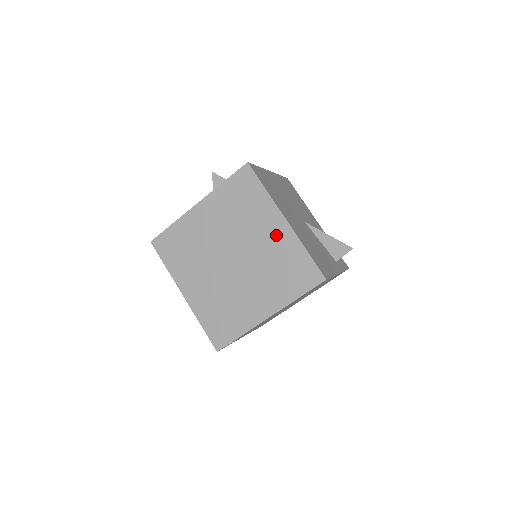
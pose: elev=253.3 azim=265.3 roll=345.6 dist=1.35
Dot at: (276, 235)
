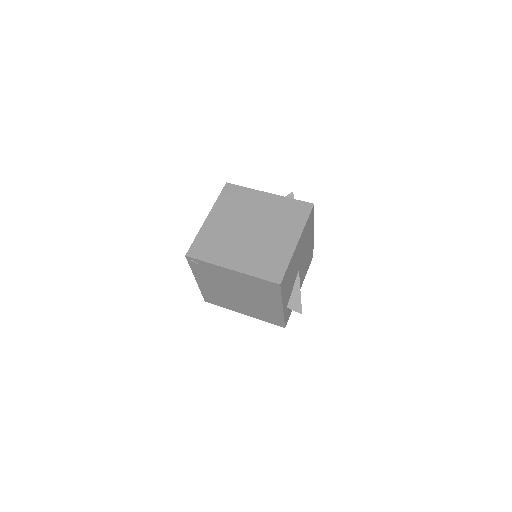
Dot at: (285, 243)
